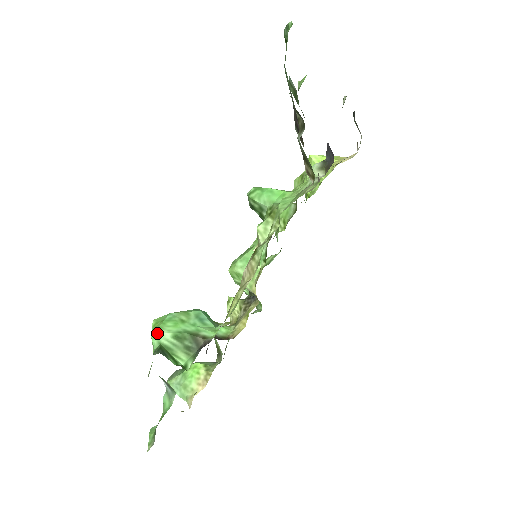
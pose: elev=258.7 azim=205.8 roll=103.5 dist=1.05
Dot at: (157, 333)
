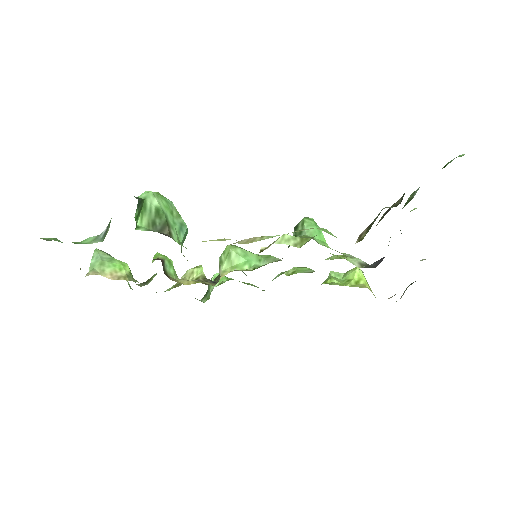
Dot at: (152, 193)
